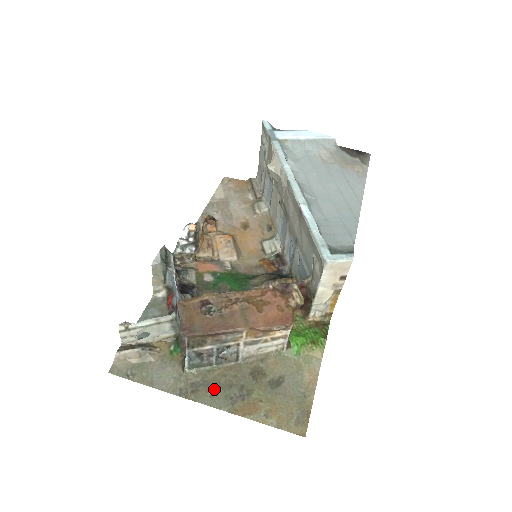
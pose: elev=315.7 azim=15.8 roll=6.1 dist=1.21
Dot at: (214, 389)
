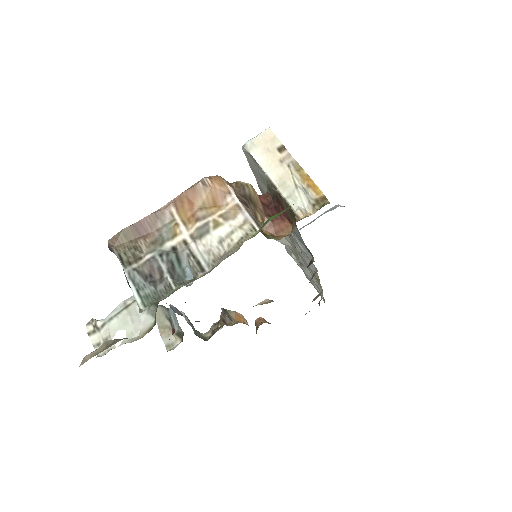
Dot at: occluded
